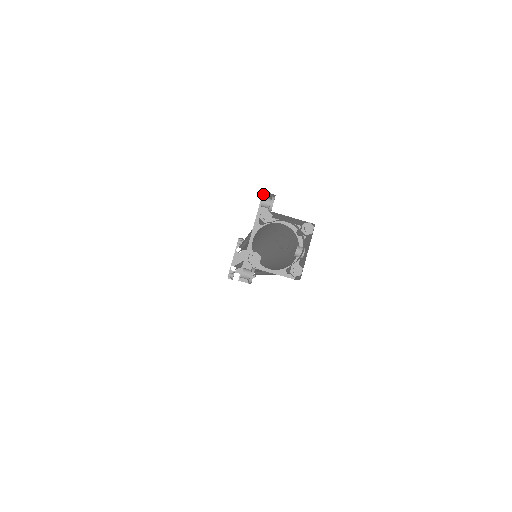
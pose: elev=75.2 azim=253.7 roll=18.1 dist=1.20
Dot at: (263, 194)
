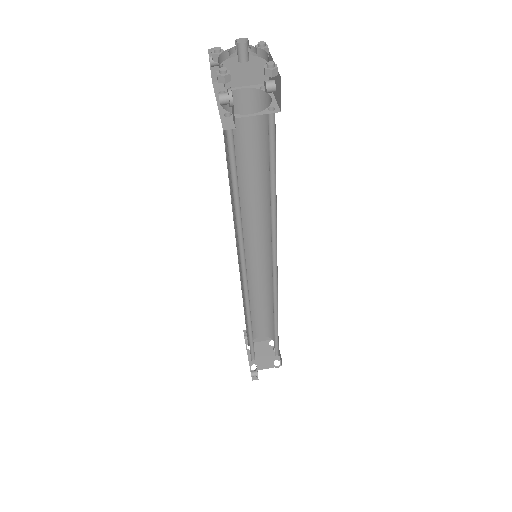
Dot at: occluded
